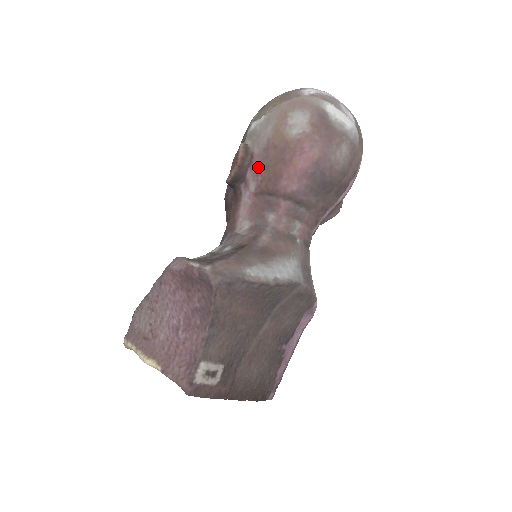
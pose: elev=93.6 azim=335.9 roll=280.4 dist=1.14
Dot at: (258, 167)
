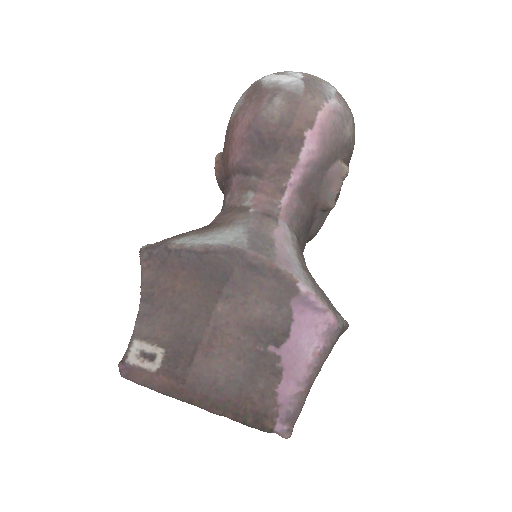
Dot at: (222, 160)
